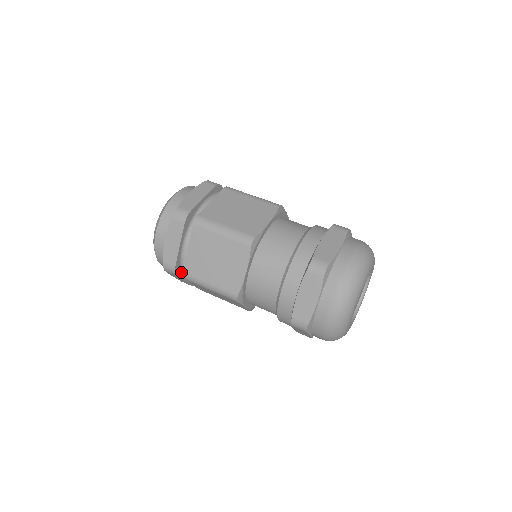
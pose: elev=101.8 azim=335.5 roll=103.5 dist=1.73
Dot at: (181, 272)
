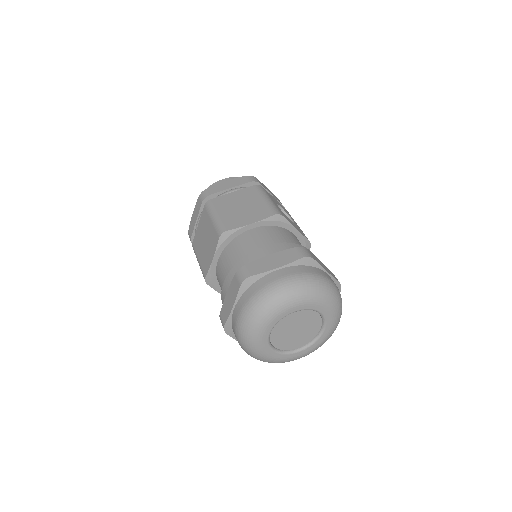
Dot at: occluded
